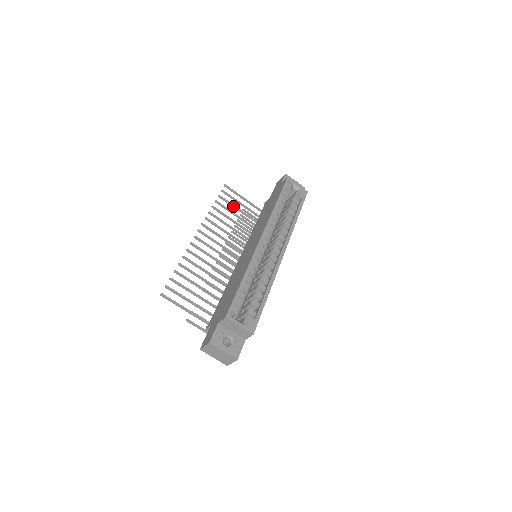
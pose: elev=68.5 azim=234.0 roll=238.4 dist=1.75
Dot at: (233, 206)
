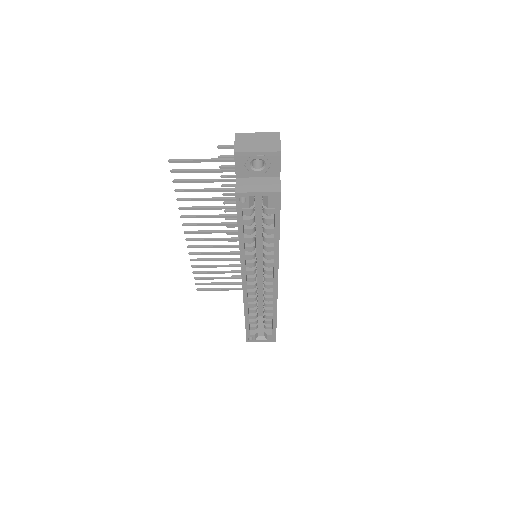
Dot at: (200, 182)
